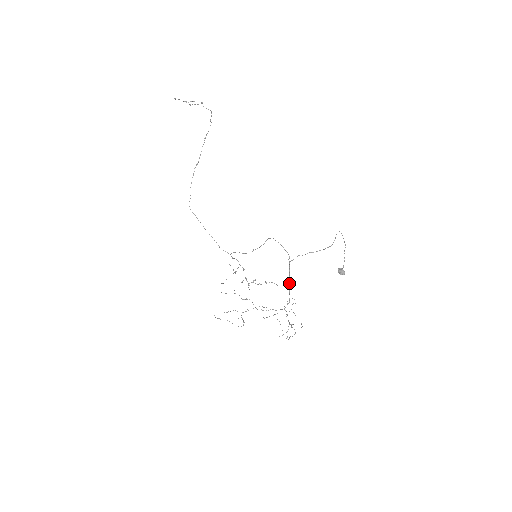
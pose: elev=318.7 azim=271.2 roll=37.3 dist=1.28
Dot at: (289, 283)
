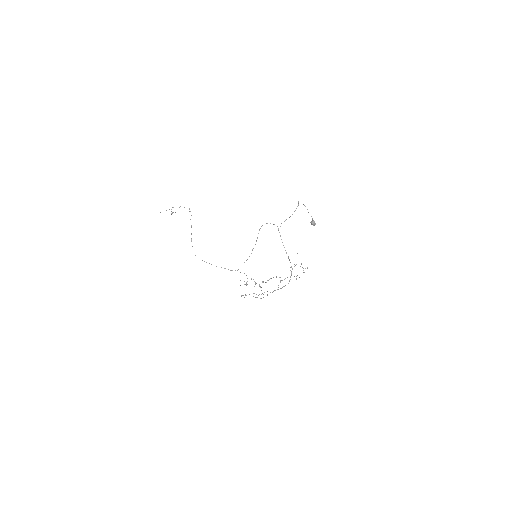
Dot at: occluded
